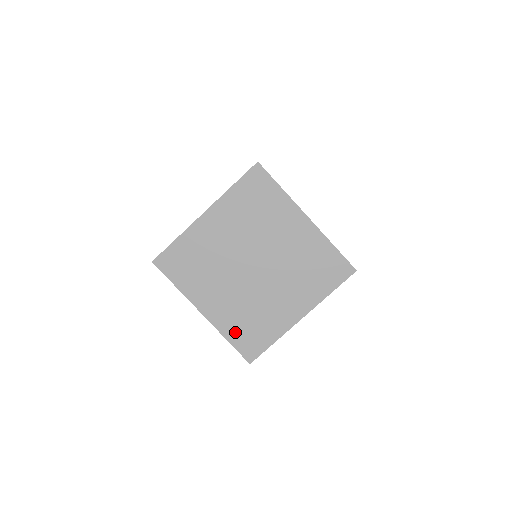
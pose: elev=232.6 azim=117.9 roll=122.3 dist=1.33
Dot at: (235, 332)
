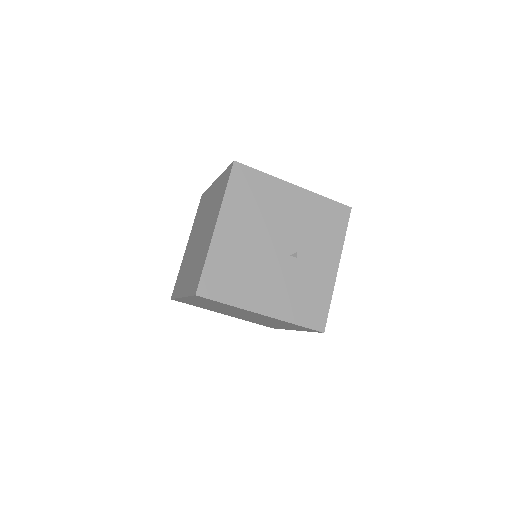
Dot at: occluded
